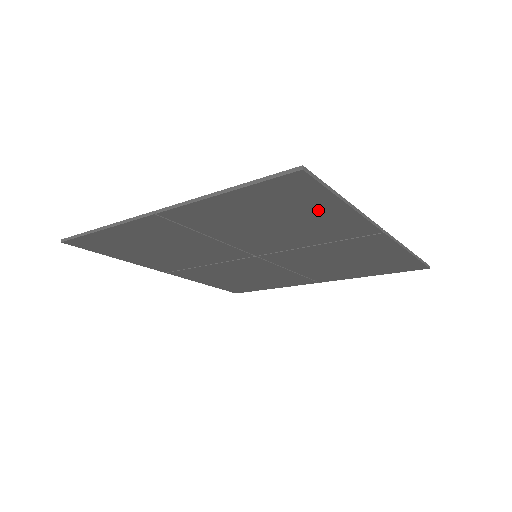
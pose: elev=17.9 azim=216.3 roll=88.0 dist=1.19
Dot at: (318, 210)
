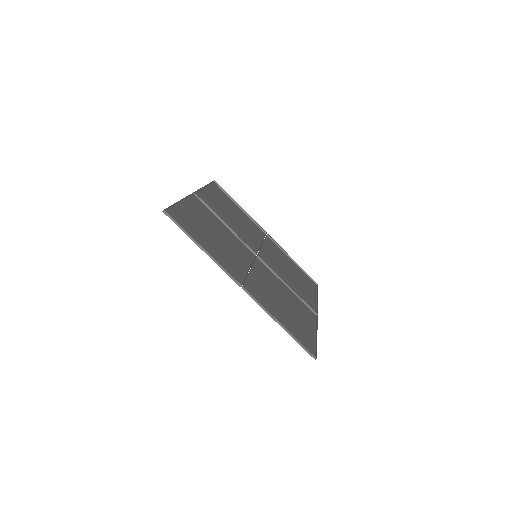
Dot at: (305, 326)
